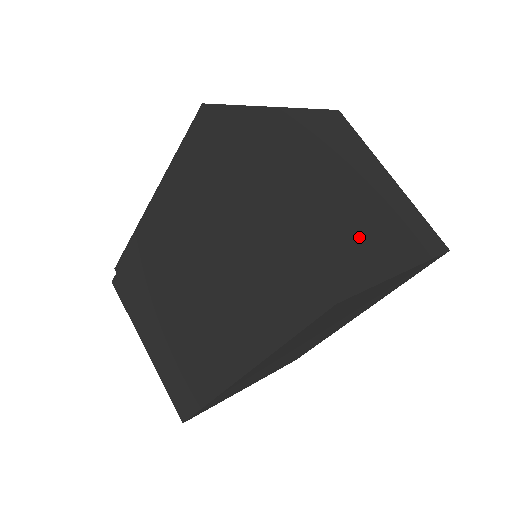
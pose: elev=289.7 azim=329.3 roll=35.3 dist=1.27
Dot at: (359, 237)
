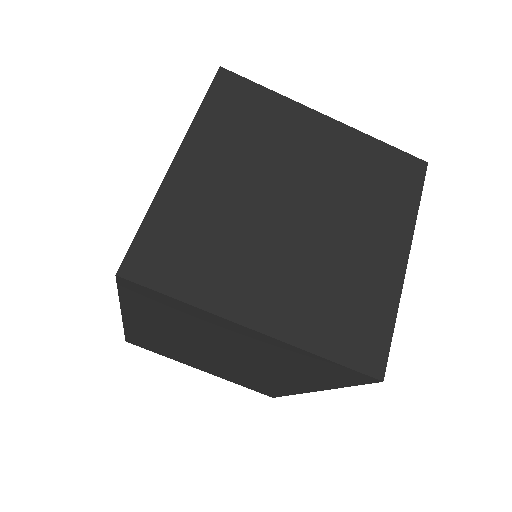
Dot at: (242, 262)
